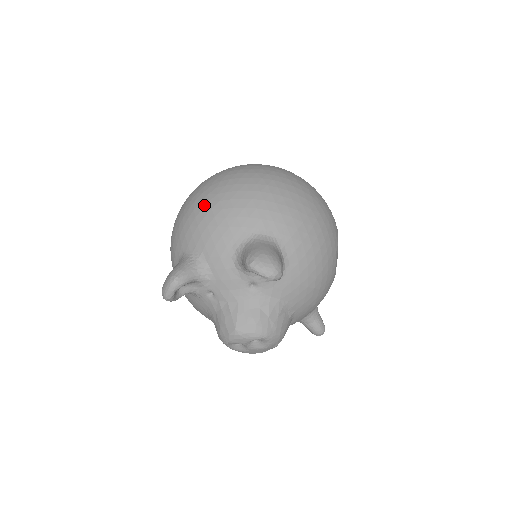
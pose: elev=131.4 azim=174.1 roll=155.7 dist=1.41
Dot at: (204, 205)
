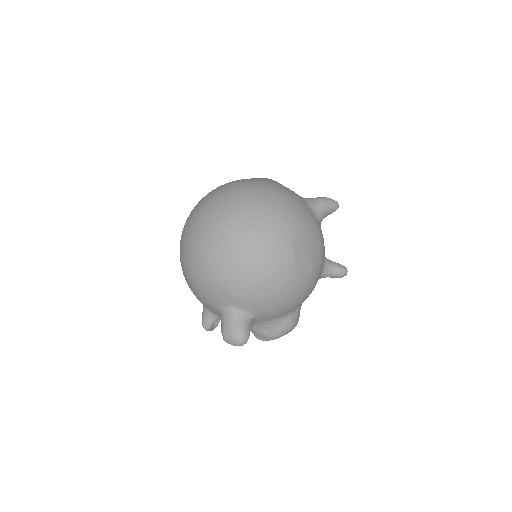
Dot at: (186, 280)
